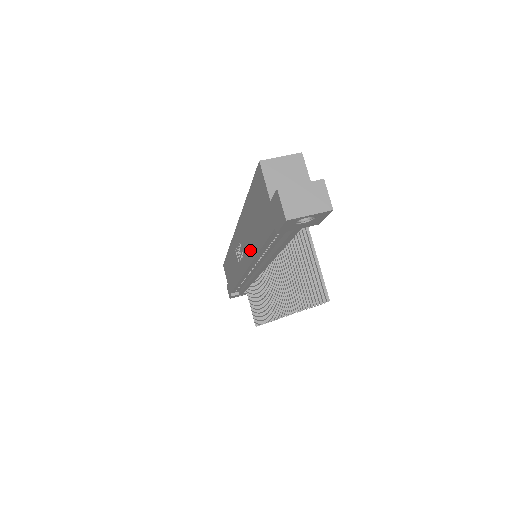
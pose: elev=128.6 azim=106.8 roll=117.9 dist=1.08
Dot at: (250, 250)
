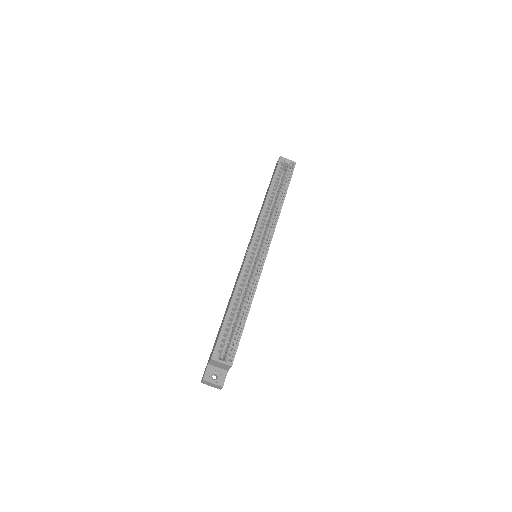
Dot at: (232, 292)
